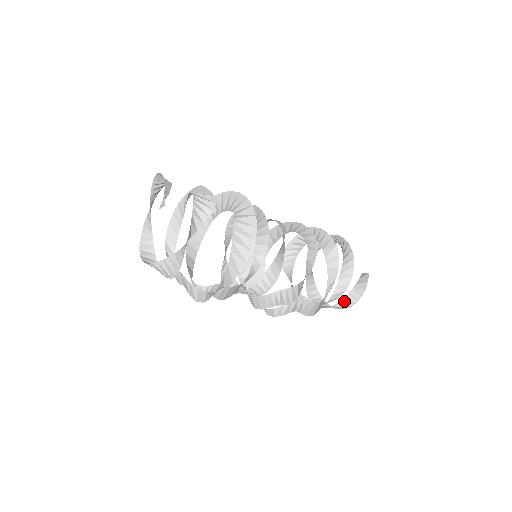
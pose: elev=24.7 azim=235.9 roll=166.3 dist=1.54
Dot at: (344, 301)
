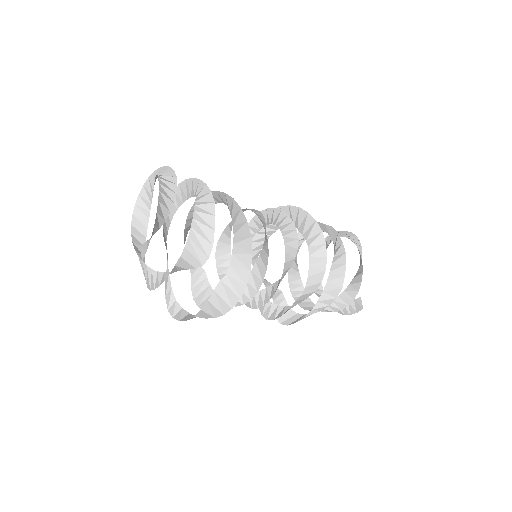
Dot at: occluded
